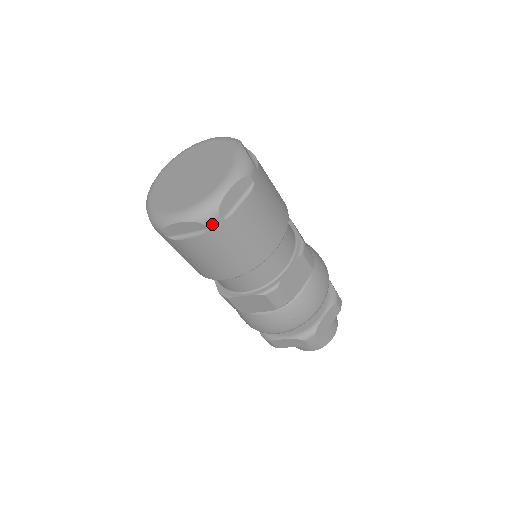
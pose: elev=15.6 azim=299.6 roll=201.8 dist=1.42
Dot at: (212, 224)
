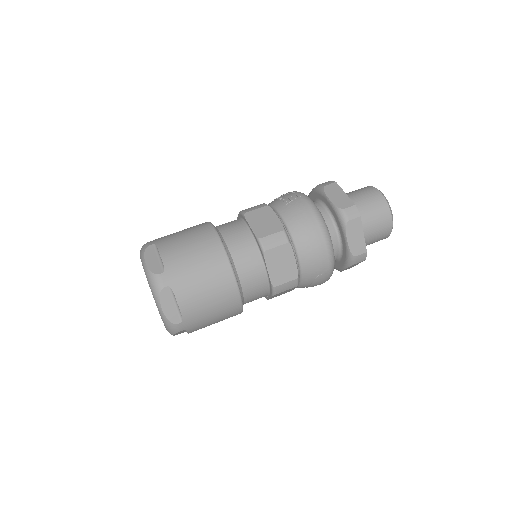
Dot at: (182, 328)
